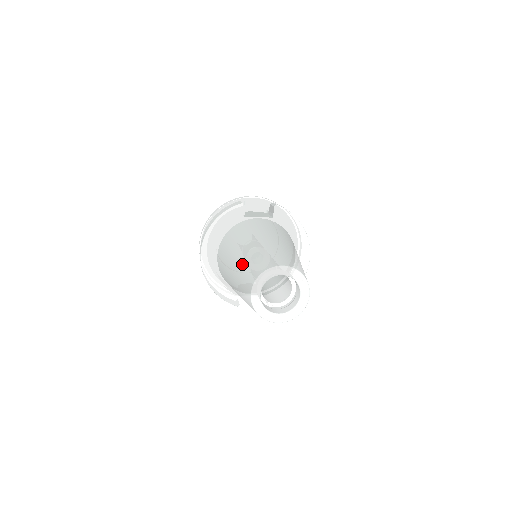
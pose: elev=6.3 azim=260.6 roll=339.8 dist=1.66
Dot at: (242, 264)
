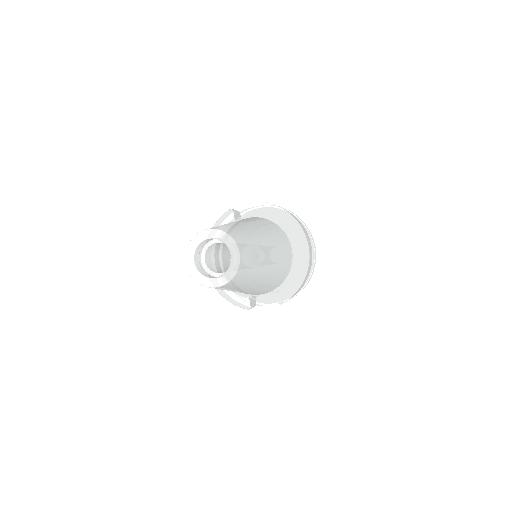
Dot at: occluded
